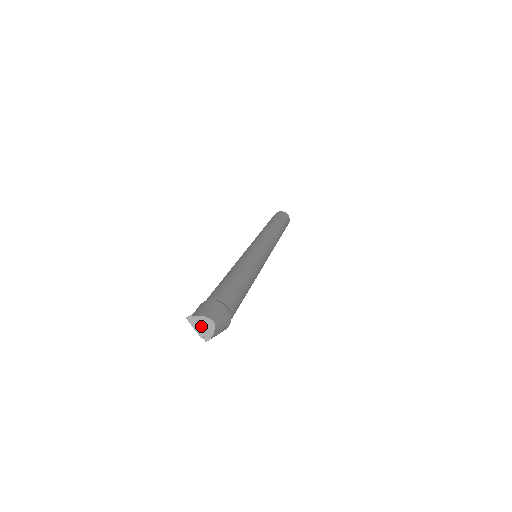
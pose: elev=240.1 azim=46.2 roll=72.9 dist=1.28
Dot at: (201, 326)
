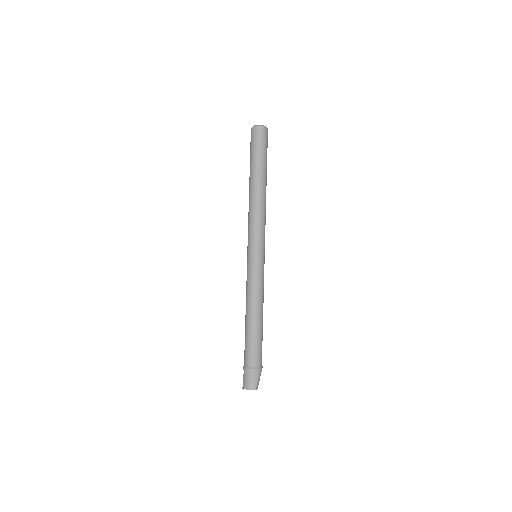
Dot at: occluded
